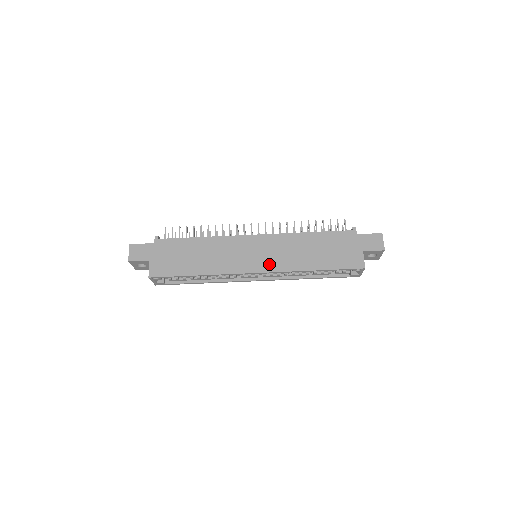
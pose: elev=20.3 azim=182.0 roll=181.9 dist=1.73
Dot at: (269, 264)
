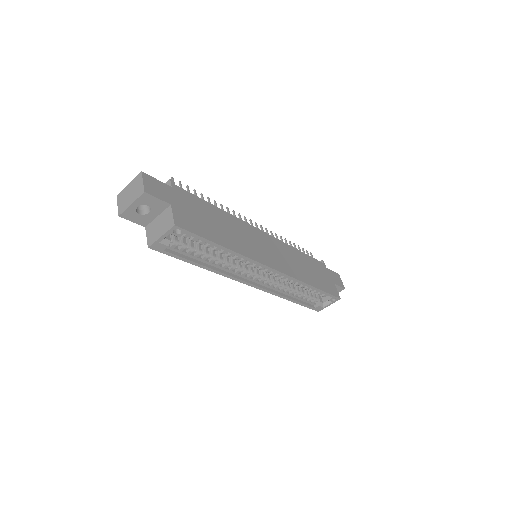
Dot at: (282, 265)
